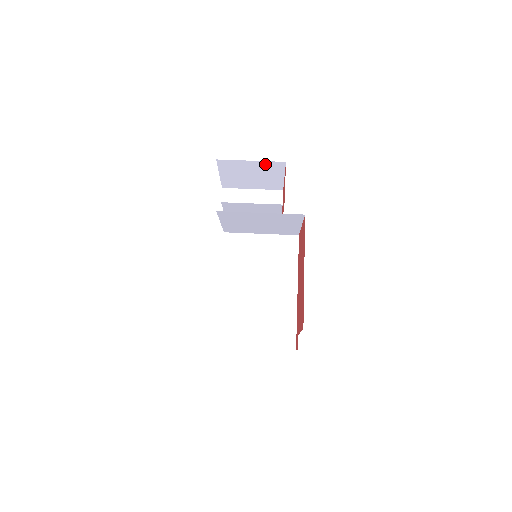
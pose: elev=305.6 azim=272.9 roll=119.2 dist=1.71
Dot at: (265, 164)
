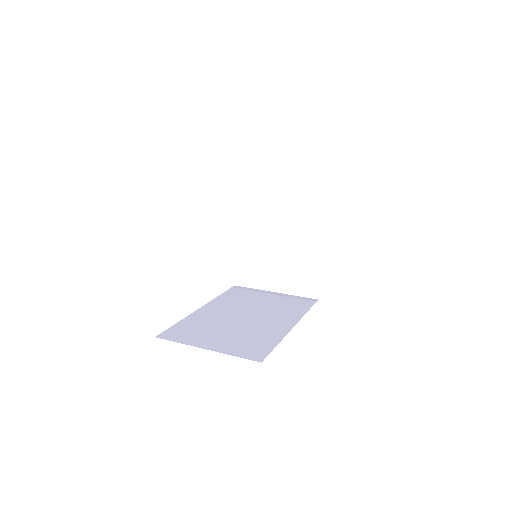
Dot at: (295, 180)
